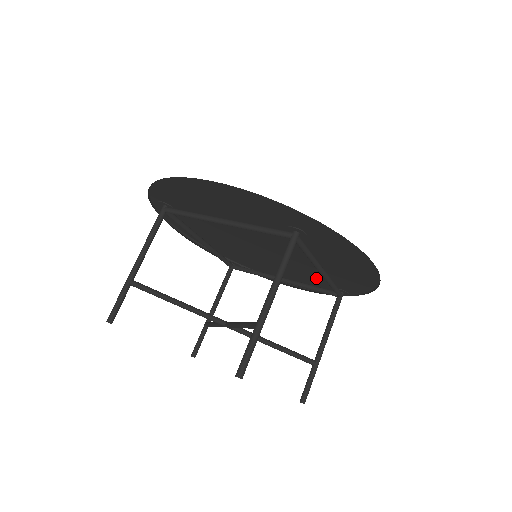
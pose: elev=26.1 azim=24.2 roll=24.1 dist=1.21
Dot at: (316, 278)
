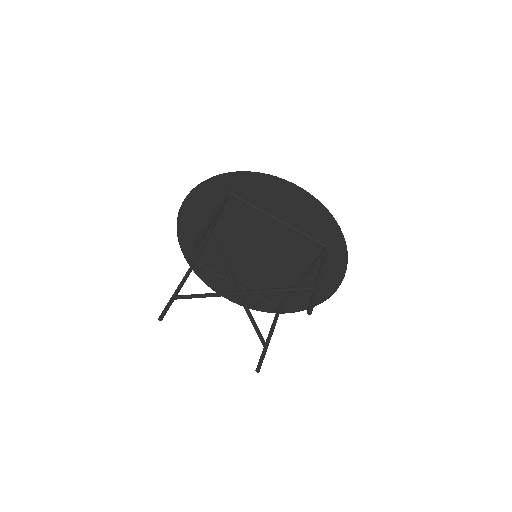
Dot at: occluded
